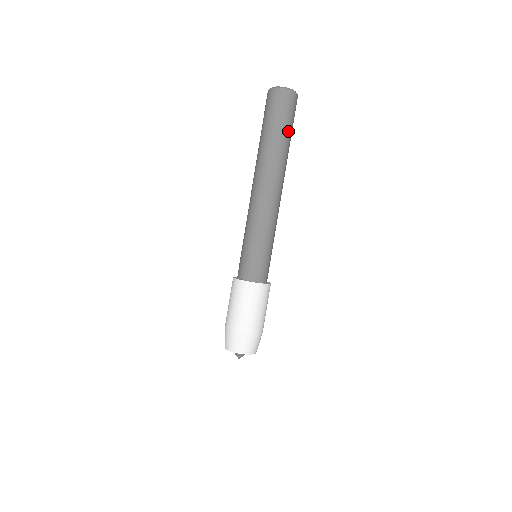
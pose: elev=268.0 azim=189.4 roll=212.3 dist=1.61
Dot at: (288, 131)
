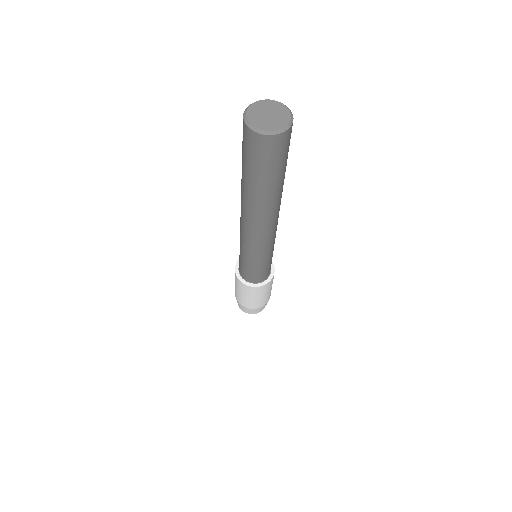
Dot at: (283, 171)
